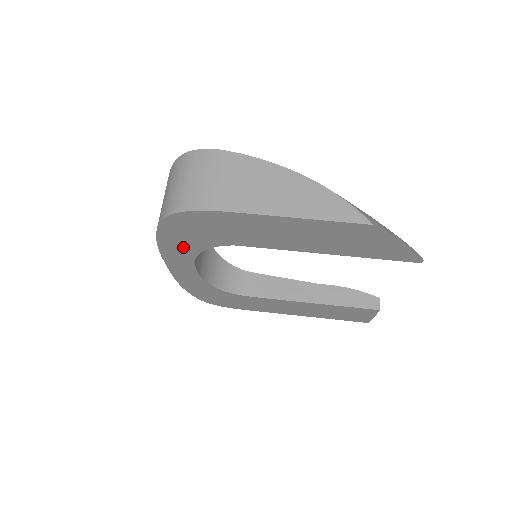
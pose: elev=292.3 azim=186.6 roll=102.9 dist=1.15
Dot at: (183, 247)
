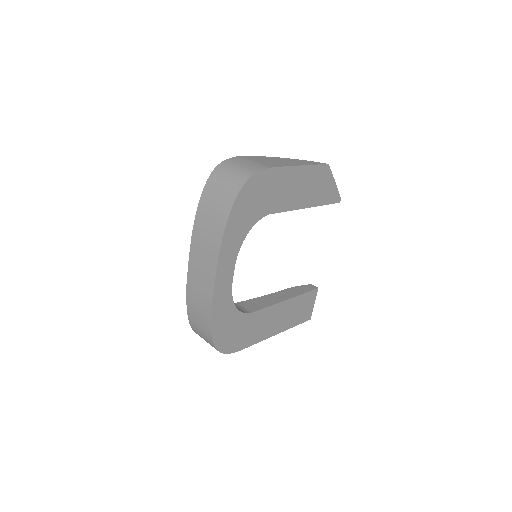
Dot at: (238, 231)
